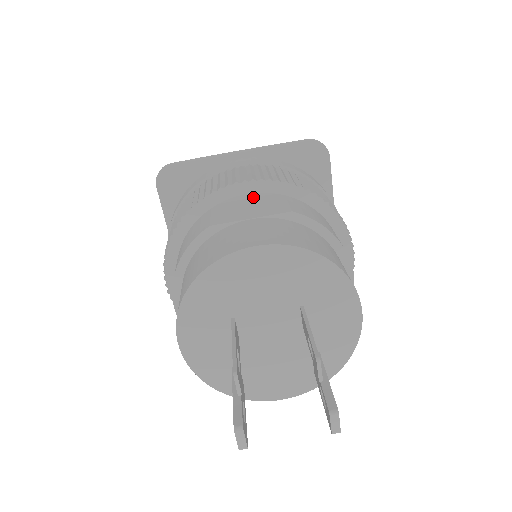
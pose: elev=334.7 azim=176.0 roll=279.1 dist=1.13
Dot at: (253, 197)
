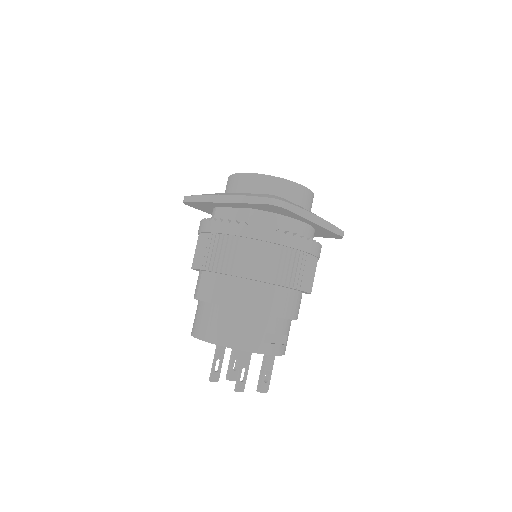
Dot at: occluded
